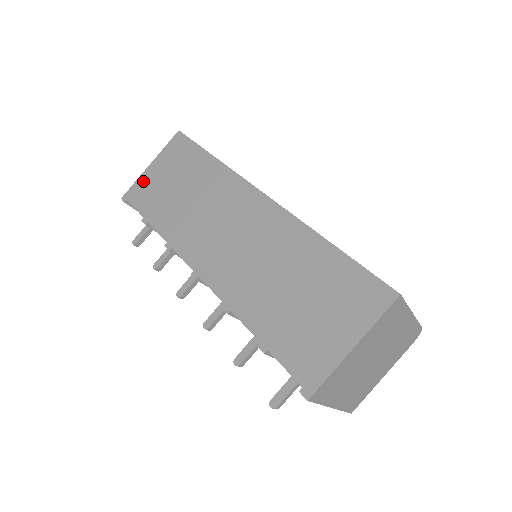
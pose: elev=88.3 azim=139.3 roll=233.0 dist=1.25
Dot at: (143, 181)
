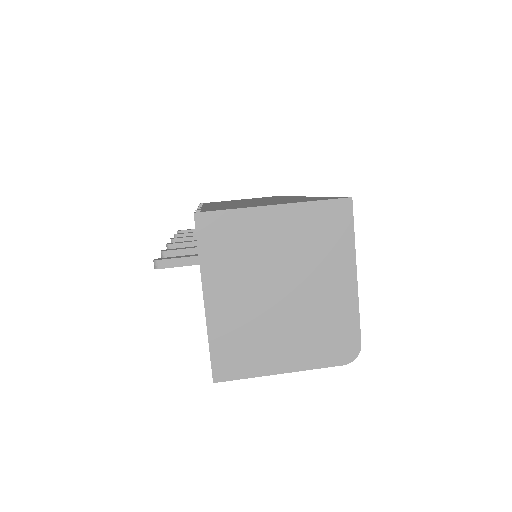
Dot at: occluded
